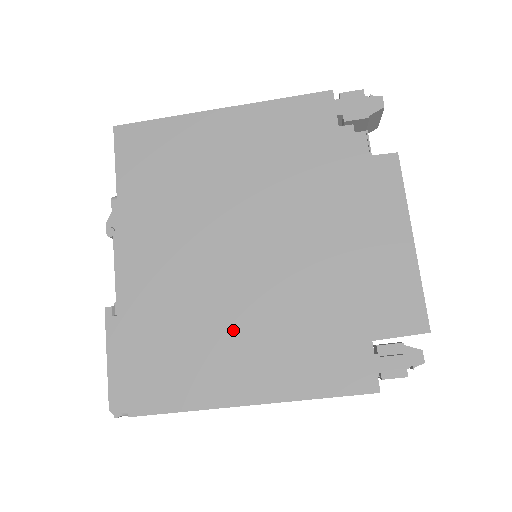
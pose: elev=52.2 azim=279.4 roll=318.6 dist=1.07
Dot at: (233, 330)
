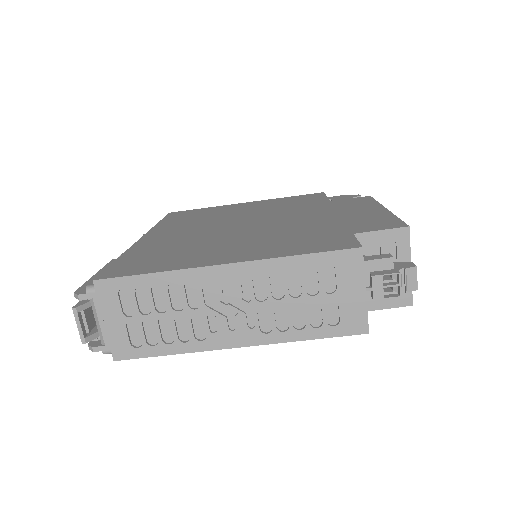
Dot at: (223, 244)
